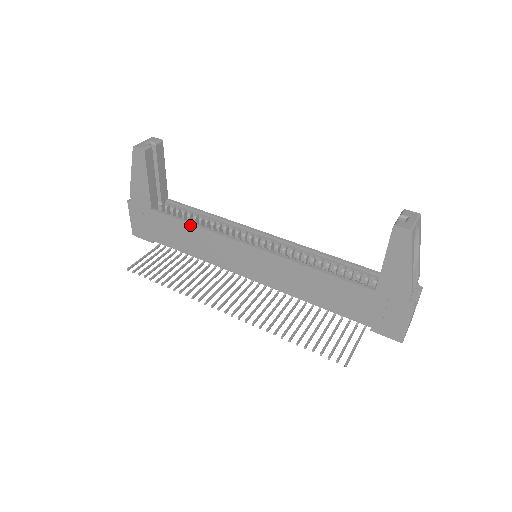
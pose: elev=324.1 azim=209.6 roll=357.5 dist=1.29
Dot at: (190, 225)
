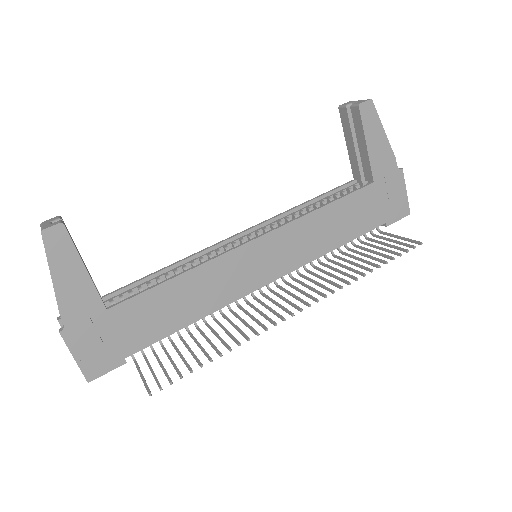
Dot at: (172, 280)
